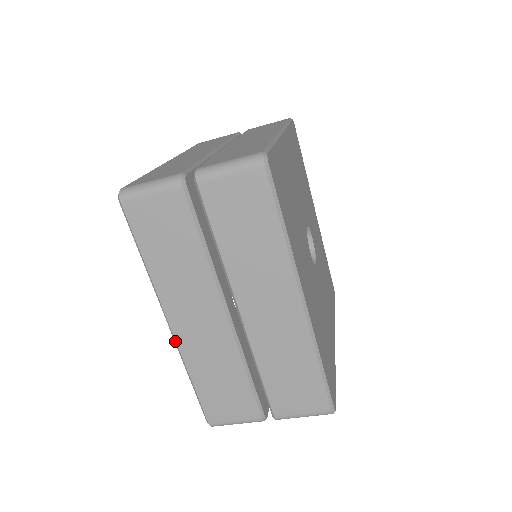
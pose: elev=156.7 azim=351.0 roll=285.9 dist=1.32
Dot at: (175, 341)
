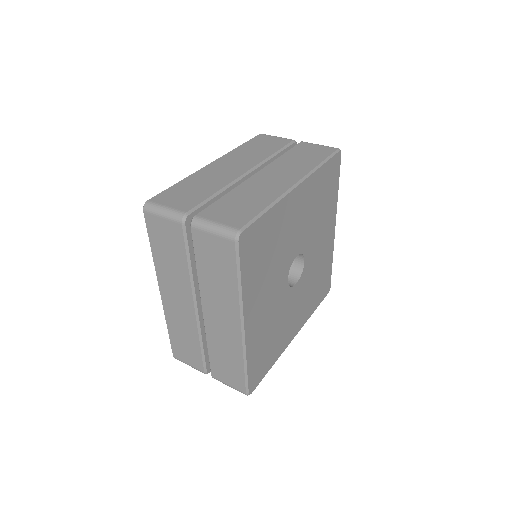
Dot at: (162, 303)
